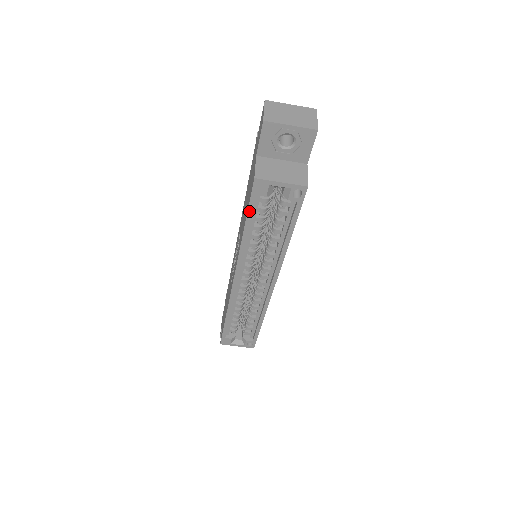
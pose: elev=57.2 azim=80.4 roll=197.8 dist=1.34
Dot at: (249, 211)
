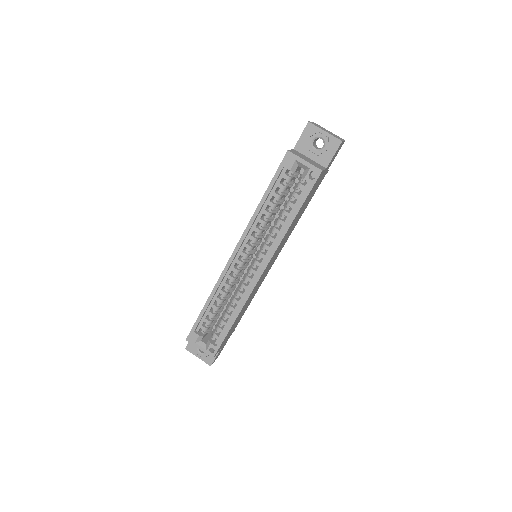
Dot at: (273, 181)
